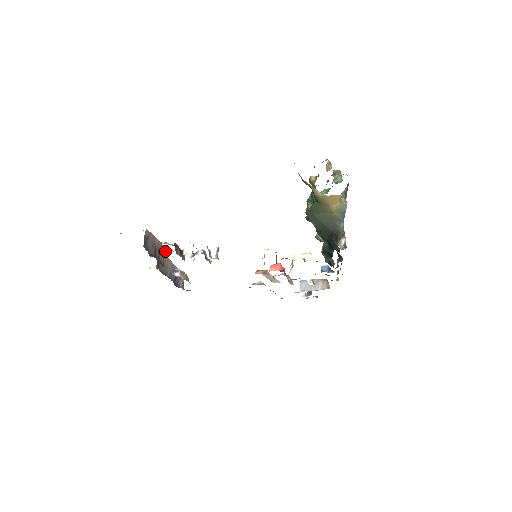
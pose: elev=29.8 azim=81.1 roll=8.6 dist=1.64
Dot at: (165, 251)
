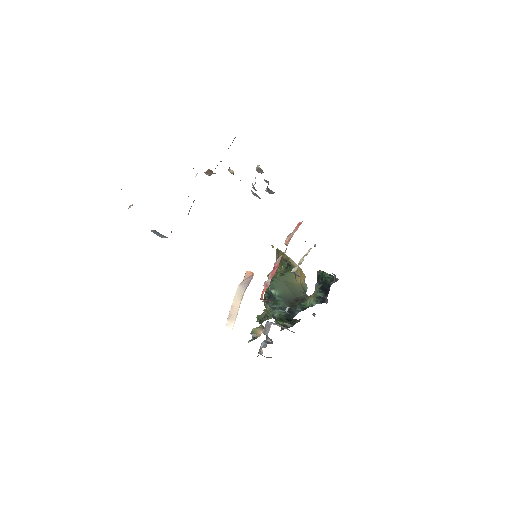
Dot at: occluded
